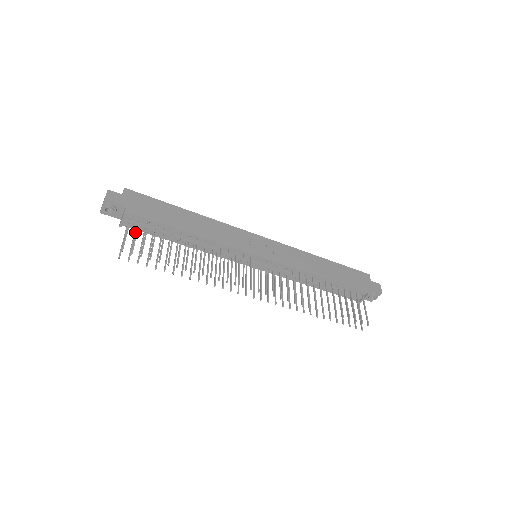
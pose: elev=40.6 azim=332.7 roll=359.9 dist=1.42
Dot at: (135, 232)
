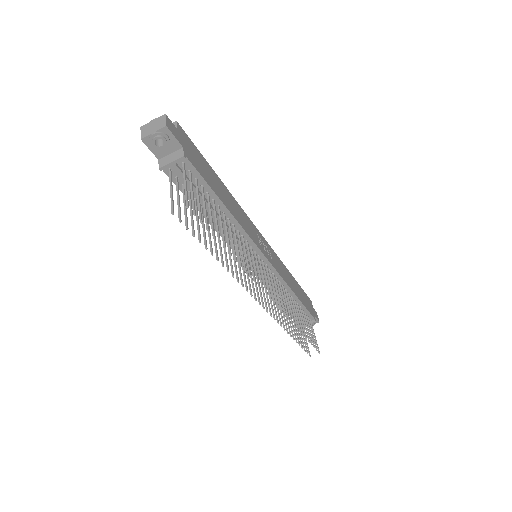
Dot at: (178, 184)
